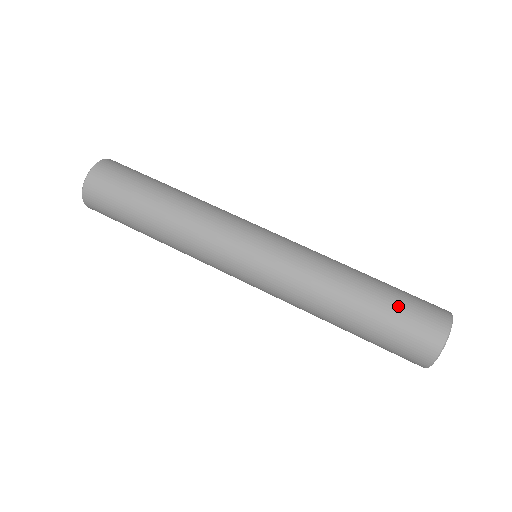
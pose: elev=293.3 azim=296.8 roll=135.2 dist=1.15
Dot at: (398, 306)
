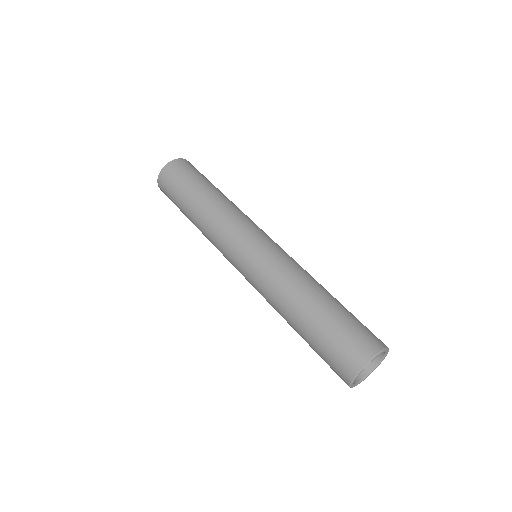
Dot at: (348, 317)
